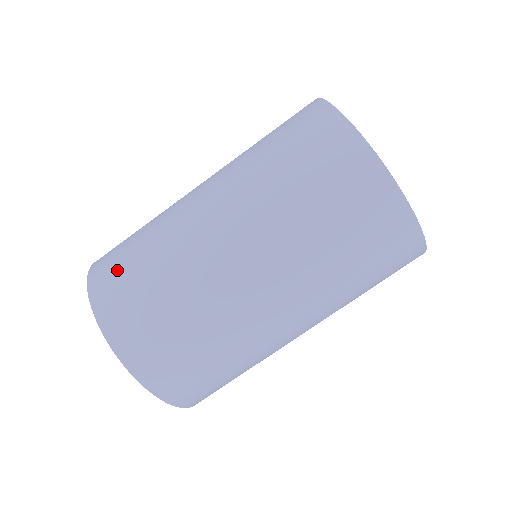
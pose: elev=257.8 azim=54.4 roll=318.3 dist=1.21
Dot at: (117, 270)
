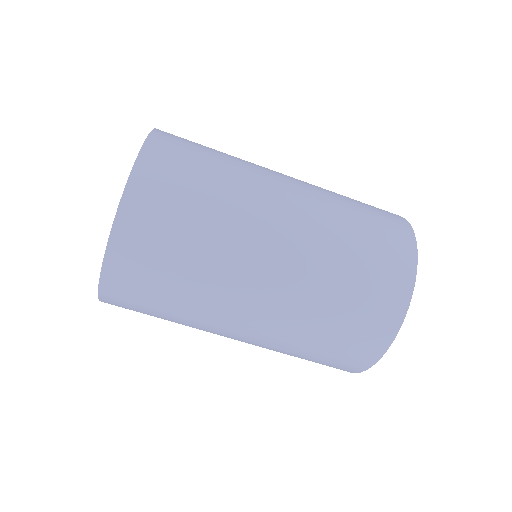
Dot at: (183, 154)
